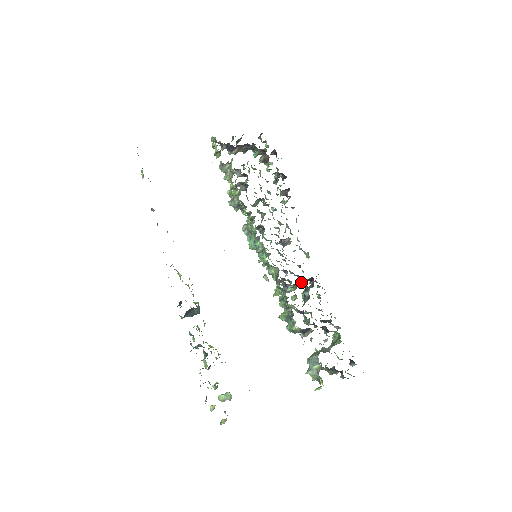
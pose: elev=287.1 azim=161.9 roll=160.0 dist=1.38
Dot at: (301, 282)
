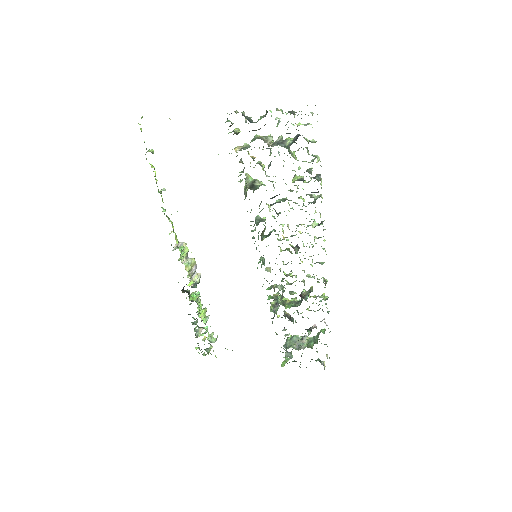
Dot at: occluded
